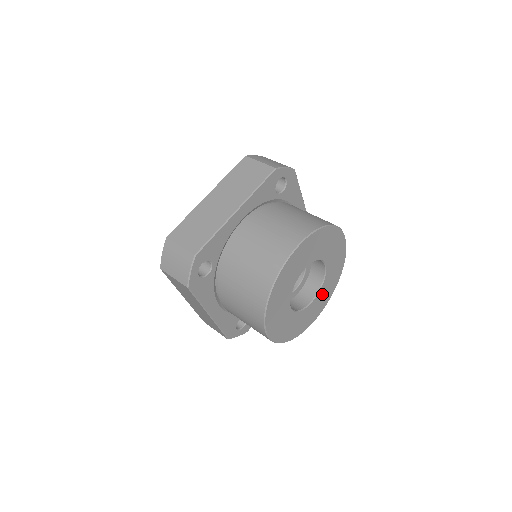
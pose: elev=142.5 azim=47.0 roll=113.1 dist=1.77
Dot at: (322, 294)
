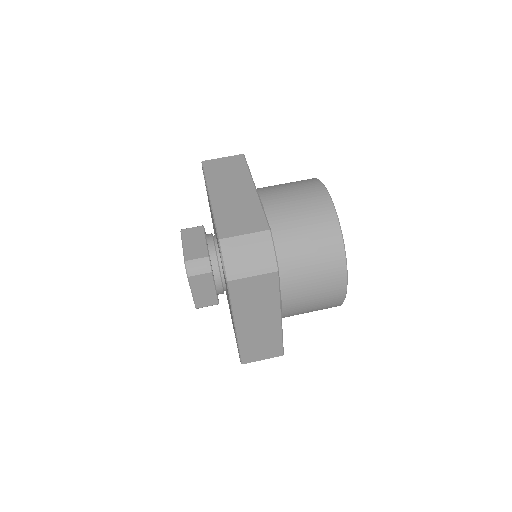
Dot at: occluded
